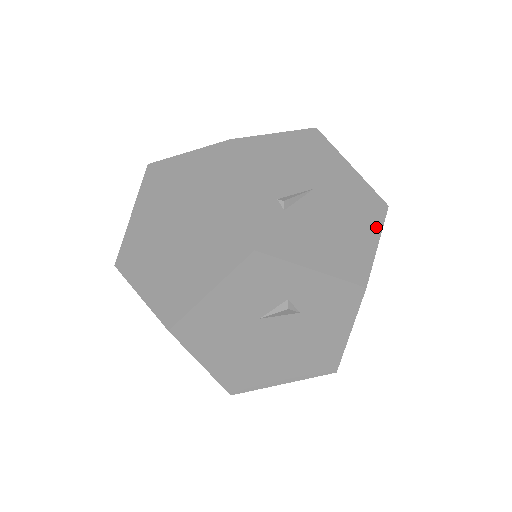
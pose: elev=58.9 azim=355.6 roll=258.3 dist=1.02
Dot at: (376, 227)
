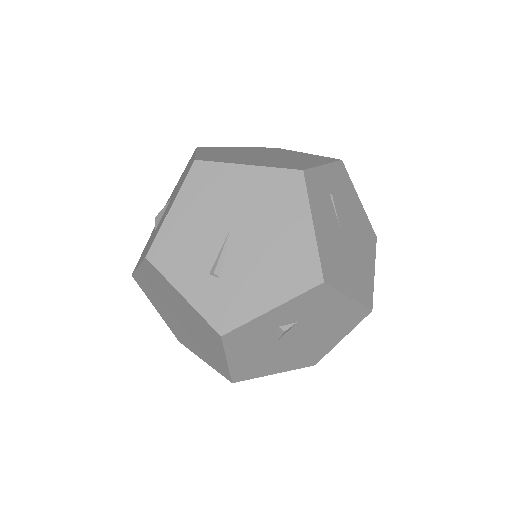
Dot at: (302, 209)
